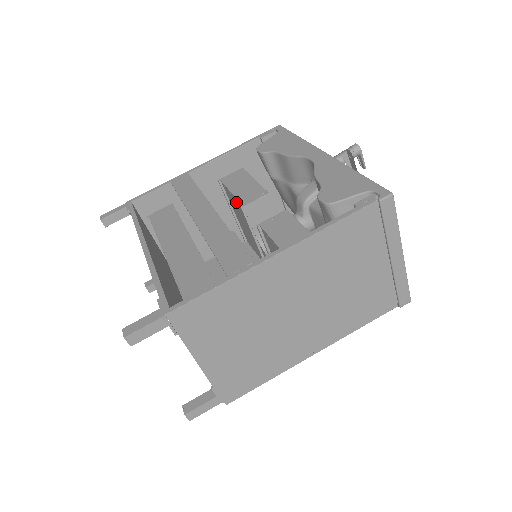
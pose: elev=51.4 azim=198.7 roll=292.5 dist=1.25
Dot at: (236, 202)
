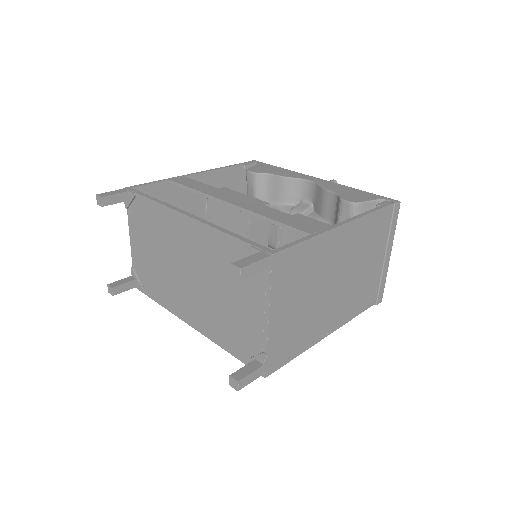
Dot at: (232, 209)
